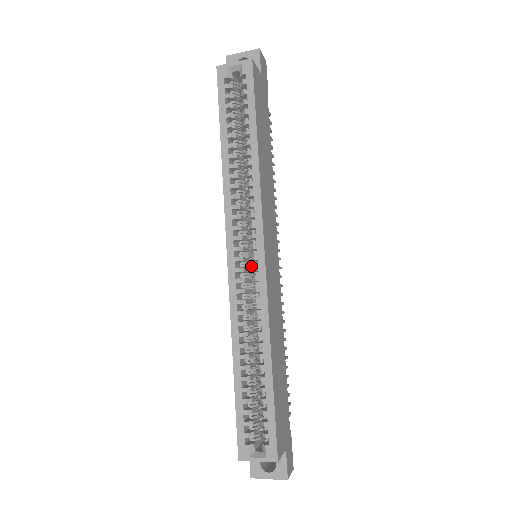
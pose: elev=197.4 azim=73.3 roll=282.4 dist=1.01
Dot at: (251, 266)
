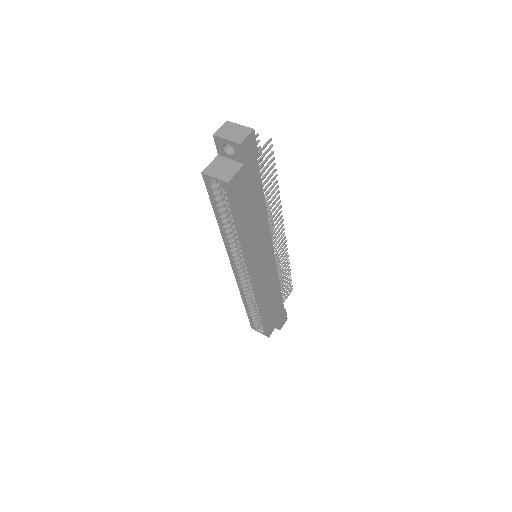
Dot at: occluded
